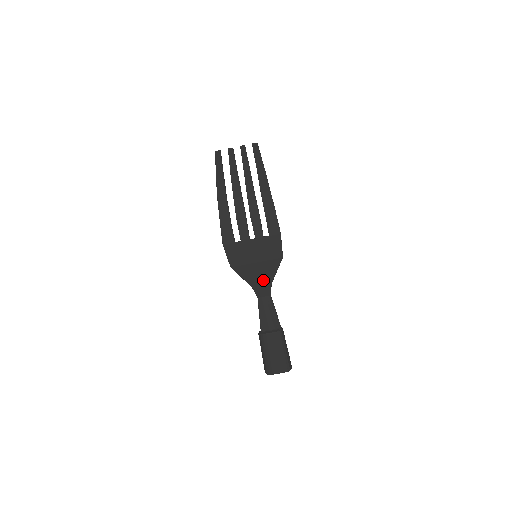
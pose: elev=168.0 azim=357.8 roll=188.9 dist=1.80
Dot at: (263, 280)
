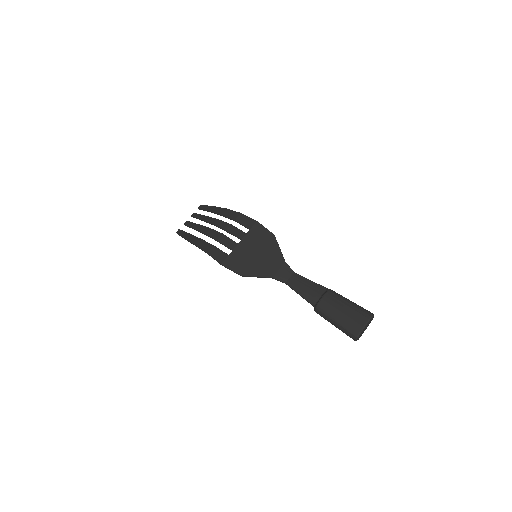
Dot at: (276, 264)
